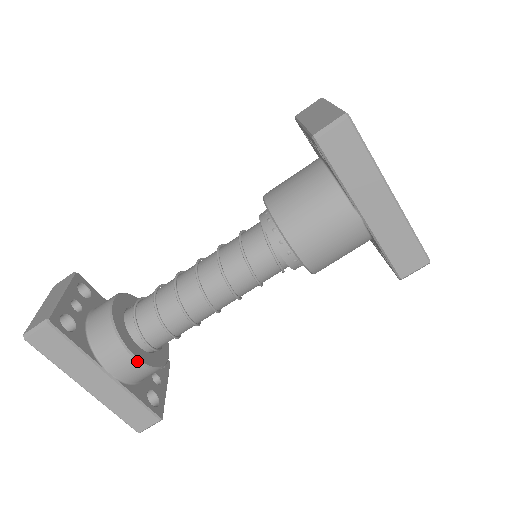
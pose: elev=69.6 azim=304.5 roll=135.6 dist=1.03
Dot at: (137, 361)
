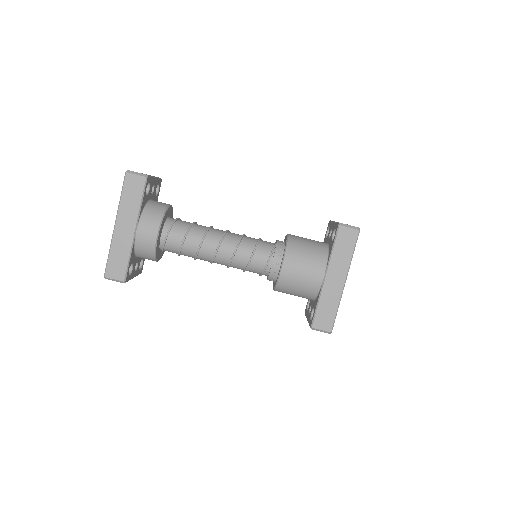
Dot at: (156, 238)
